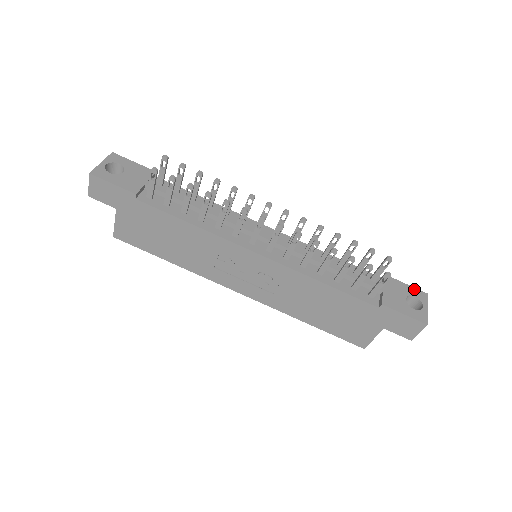
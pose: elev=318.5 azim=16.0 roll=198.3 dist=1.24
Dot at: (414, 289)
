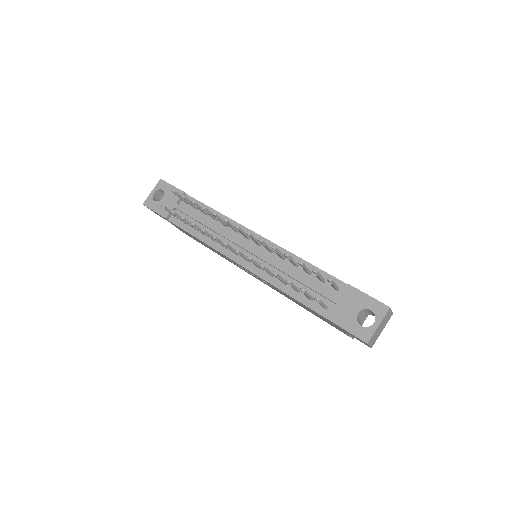
Dot at: (375, 302)
